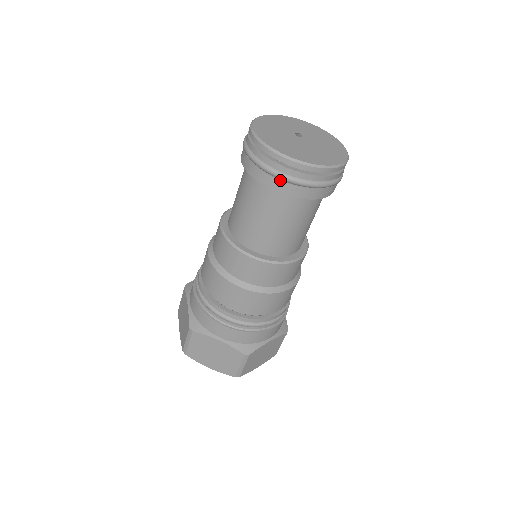
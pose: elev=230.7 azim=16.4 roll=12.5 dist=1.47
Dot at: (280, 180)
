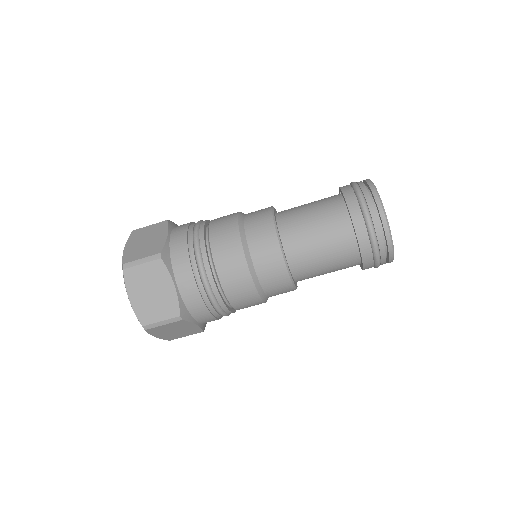
Dot at: (374, 265)
